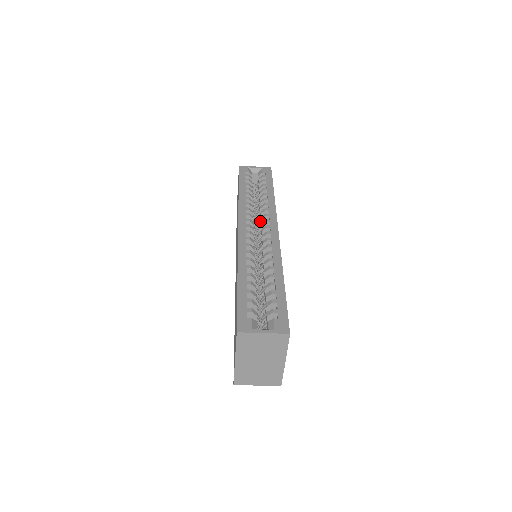
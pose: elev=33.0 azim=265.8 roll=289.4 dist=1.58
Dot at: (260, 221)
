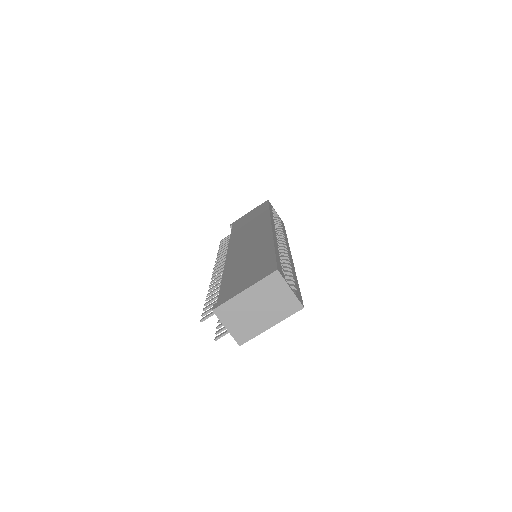
Dot at: occluded
